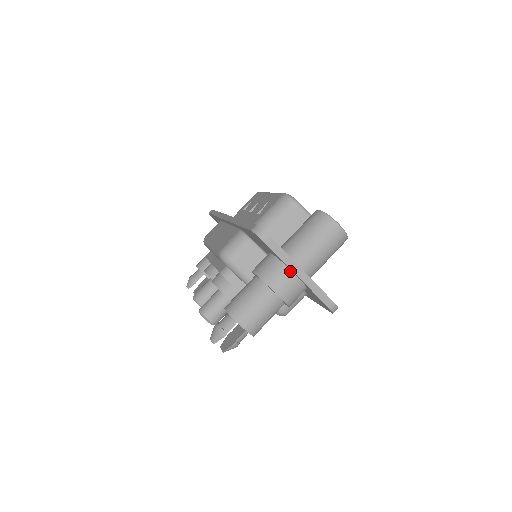
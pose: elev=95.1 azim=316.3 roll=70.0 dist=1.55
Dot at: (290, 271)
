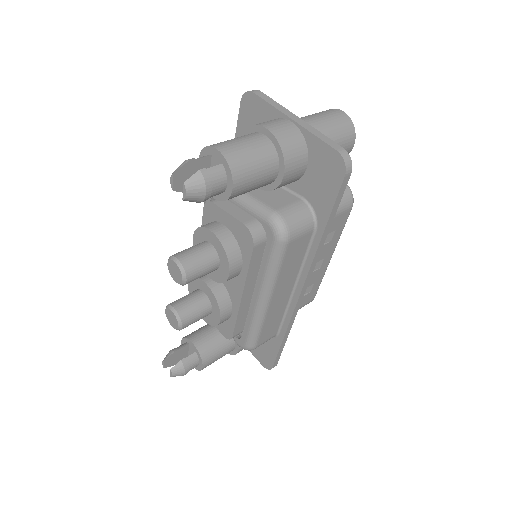
Dot at: (284, 119)
